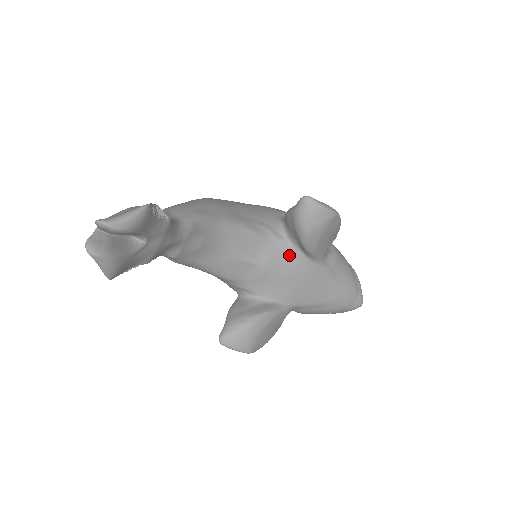
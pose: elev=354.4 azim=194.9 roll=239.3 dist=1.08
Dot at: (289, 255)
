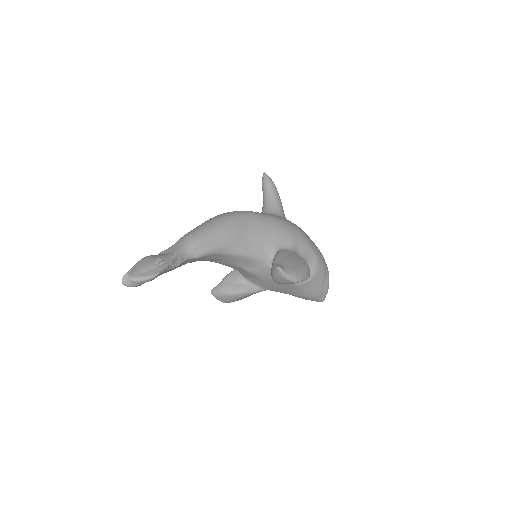
Dot at: (270, 273)
